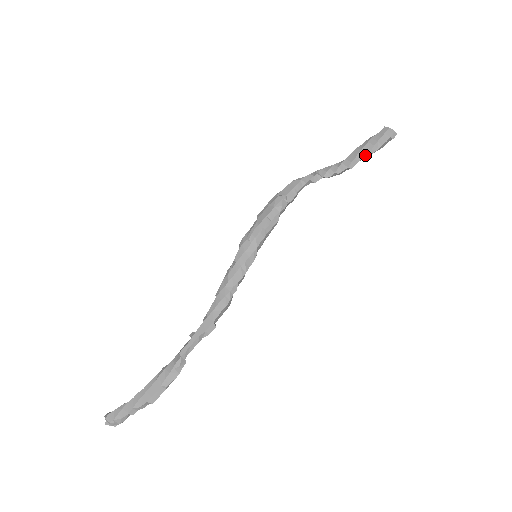
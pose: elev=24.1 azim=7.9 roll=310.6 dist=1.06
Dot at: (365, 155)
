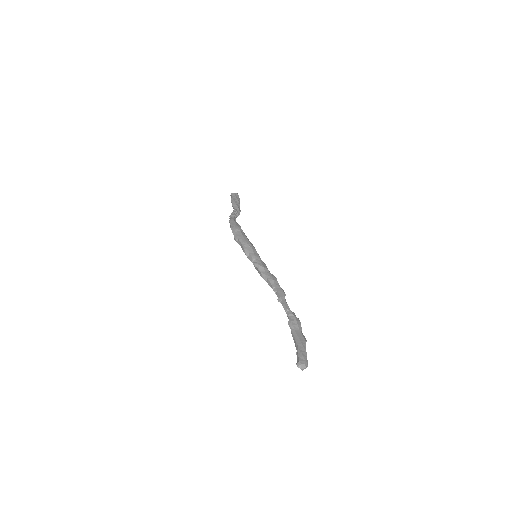
Dot at: (239, 205)
